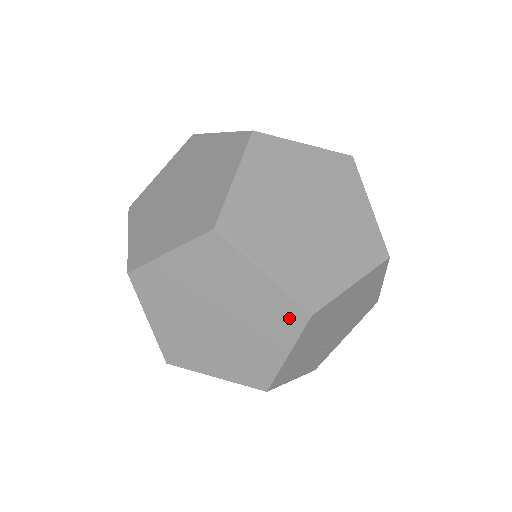
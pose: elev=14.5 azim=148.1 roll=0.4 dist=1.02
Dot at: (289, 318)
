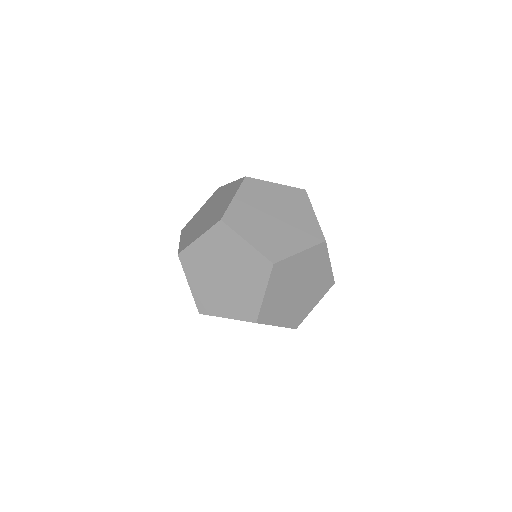
Dot at: occluded
